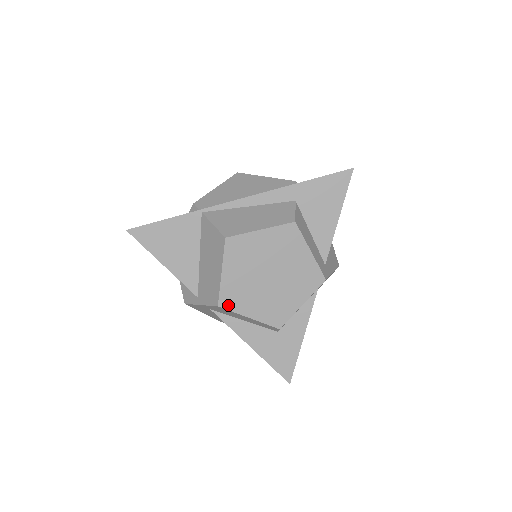
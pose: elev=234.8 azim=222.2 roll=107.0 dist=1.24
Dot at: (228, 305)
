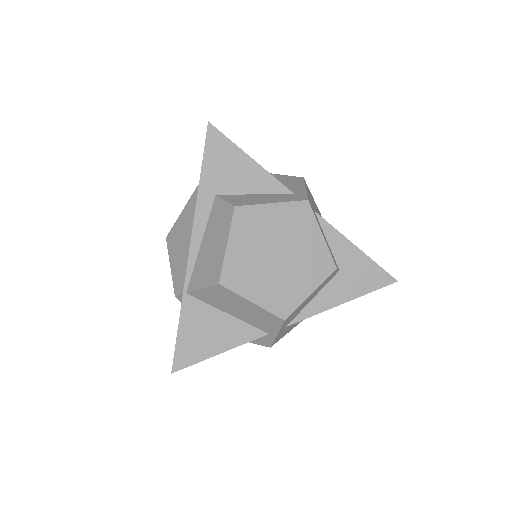
Dot at: (288, 310)
